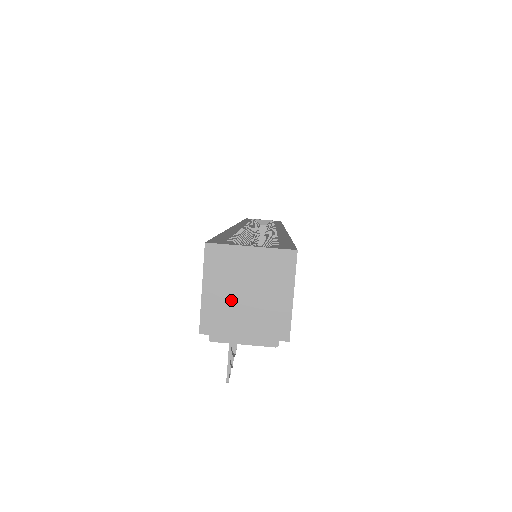
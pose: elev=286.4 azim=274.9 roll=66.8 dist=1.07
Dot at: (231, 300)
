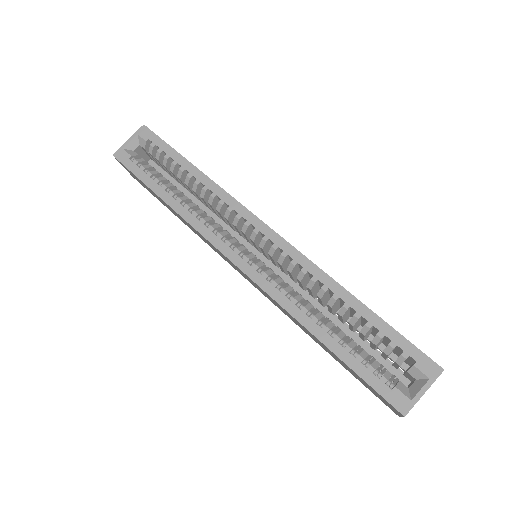
Dot at: occluded
